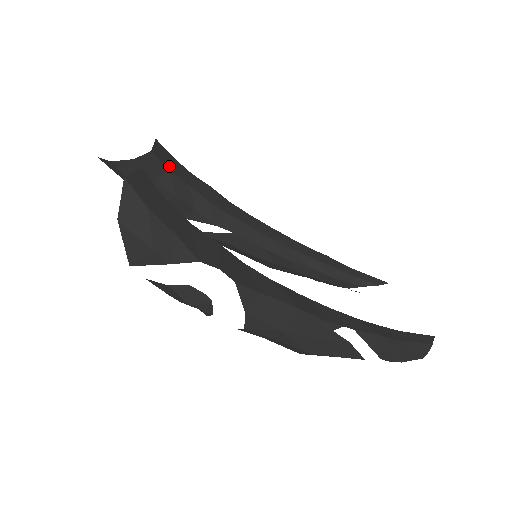
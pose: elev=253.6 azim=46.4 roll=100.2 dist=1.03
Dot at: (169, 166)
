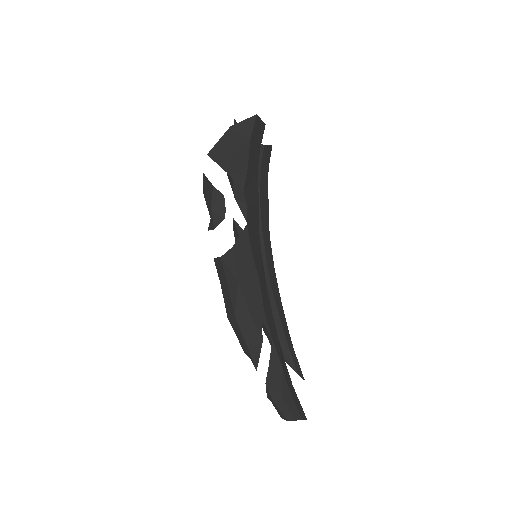
Dot at: (263, 165)
